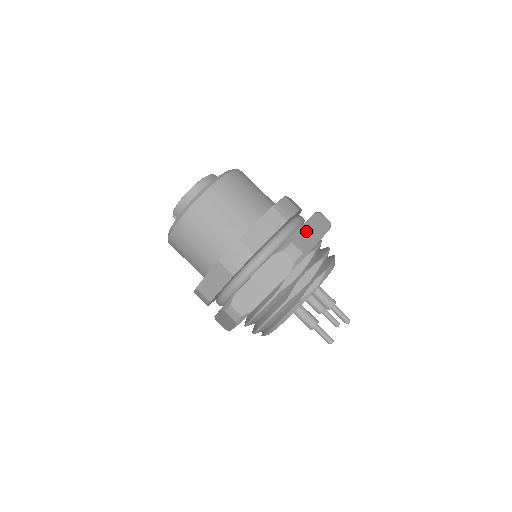
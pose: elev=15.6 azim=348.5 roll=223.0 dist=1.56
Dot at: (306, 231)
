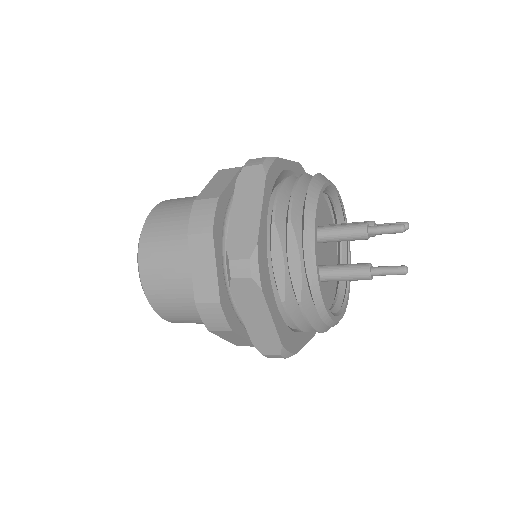
Dot at: (238, 220)
